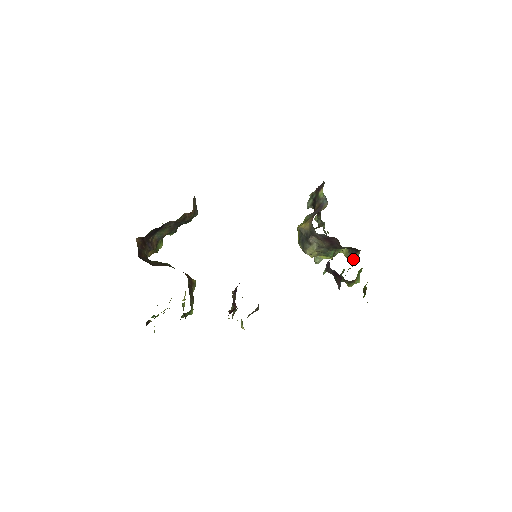
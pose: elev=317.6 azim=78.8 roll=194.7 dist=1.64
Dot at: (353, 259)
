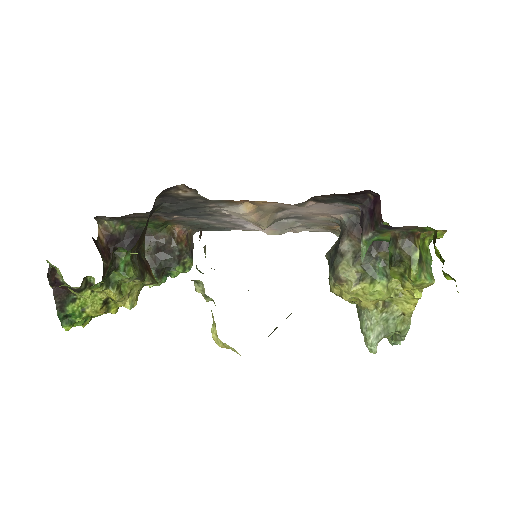
Dot at: occluded
